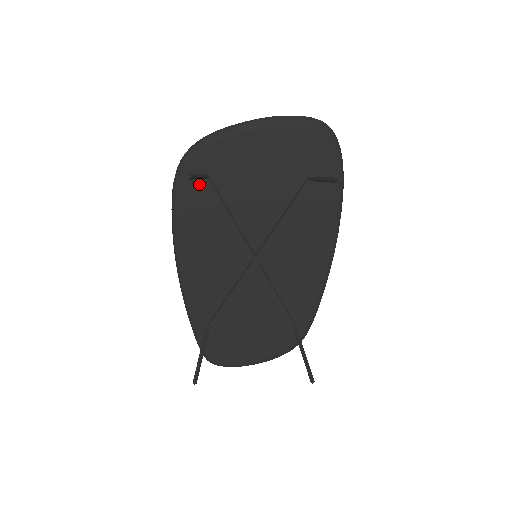
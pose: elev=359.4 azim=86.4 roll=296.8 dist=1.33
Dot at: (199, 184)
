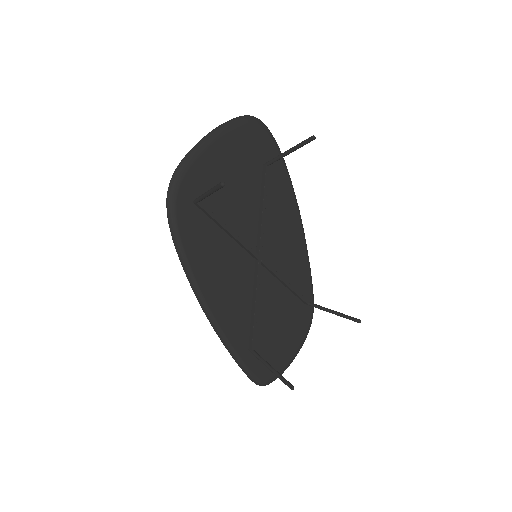
Dot at: (192, 212)
